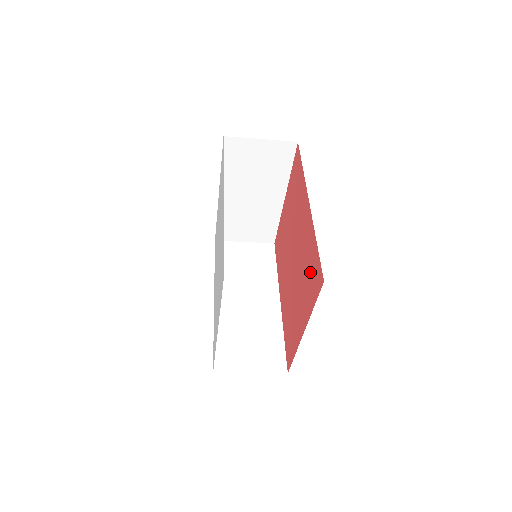
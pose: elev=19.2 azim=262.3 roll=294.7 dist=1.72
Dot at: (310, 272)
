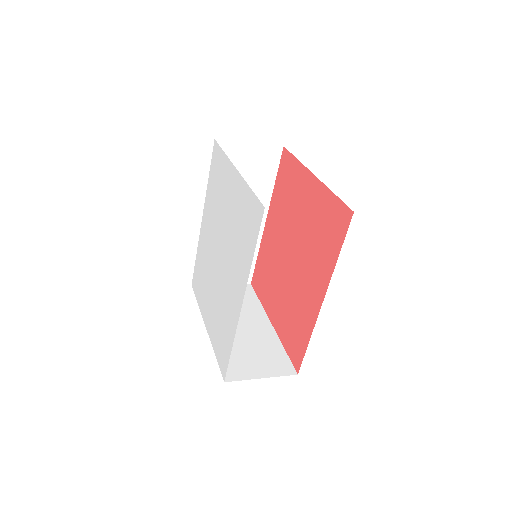
Dot at: (294, 331)
